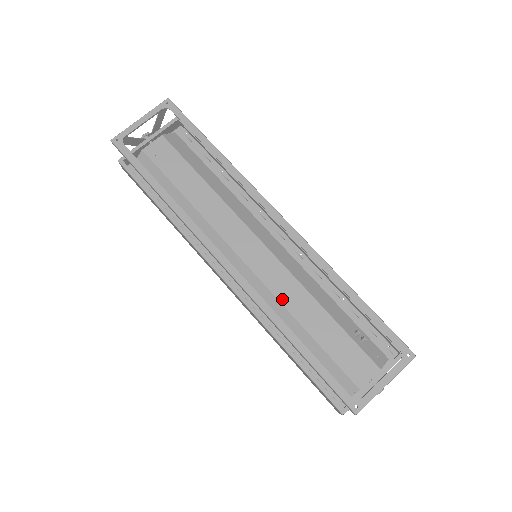
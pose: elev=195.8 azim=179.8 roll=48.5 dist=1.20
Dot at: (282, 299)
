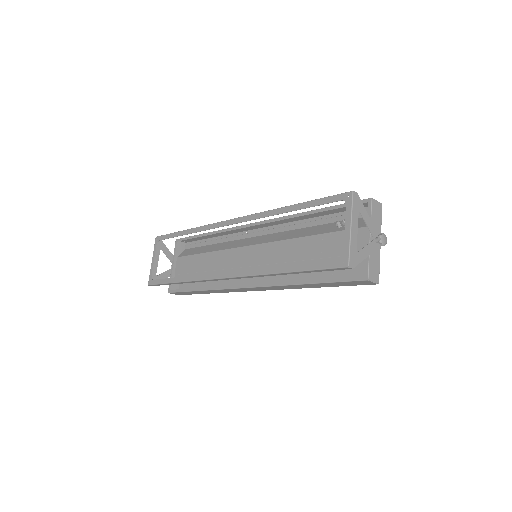
Dot at: (283, 260)
